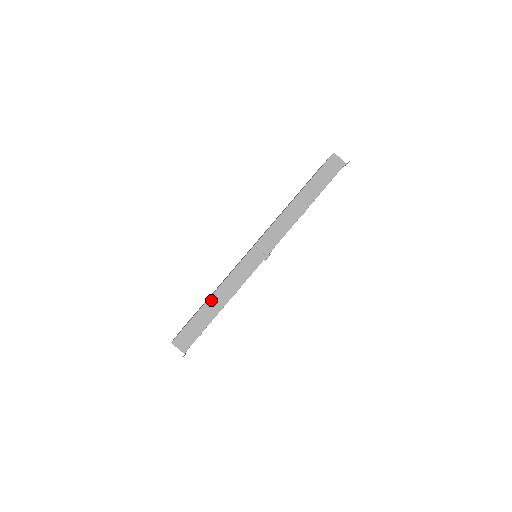
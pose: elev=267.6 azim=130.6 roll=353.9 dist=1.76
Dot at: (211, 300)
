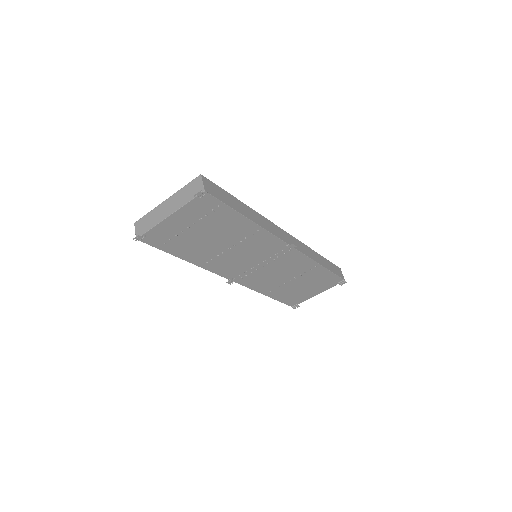
Dot at: (245, 206)
